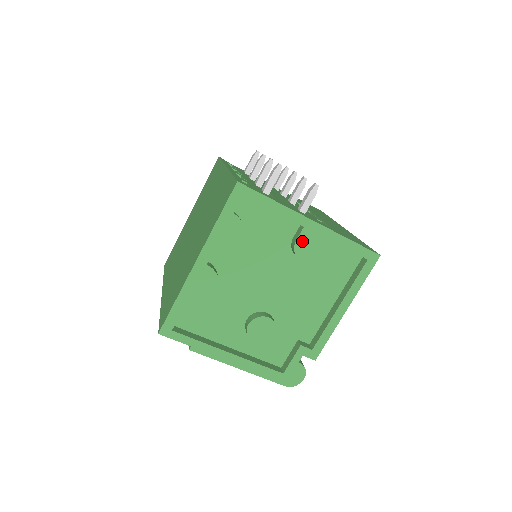
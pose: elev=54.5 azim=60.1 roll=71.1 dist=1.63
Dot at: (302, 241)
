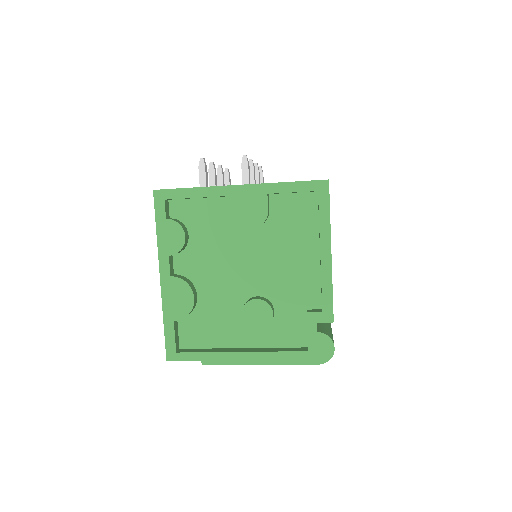
Dot at: (241, 209)
